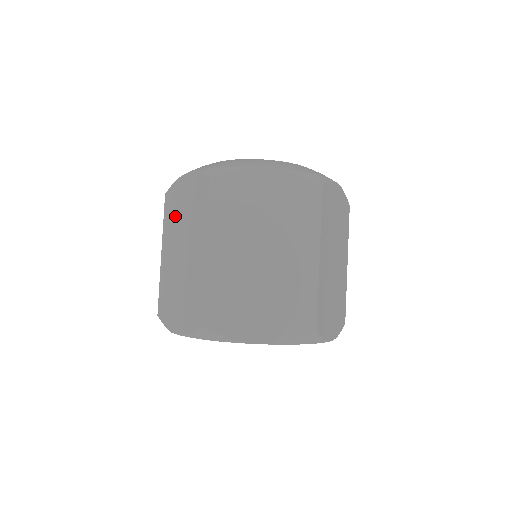
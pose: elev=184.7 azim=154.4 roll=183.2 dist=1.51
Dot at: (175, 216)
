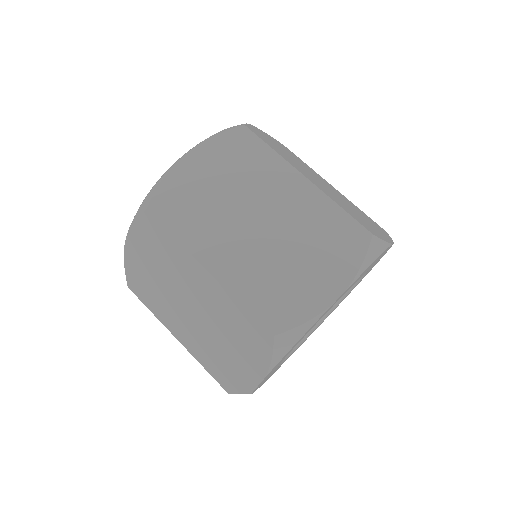
Dot at: (202, 206)
